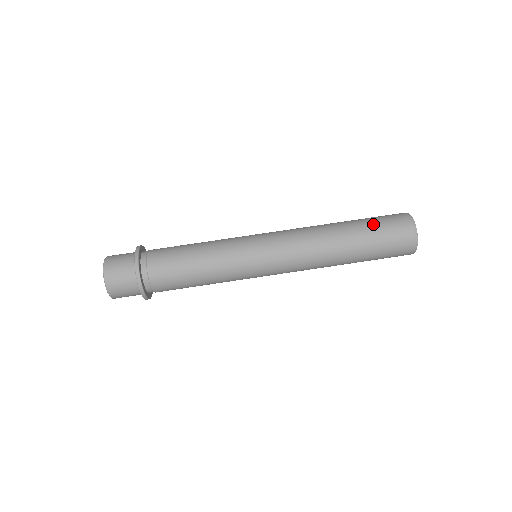
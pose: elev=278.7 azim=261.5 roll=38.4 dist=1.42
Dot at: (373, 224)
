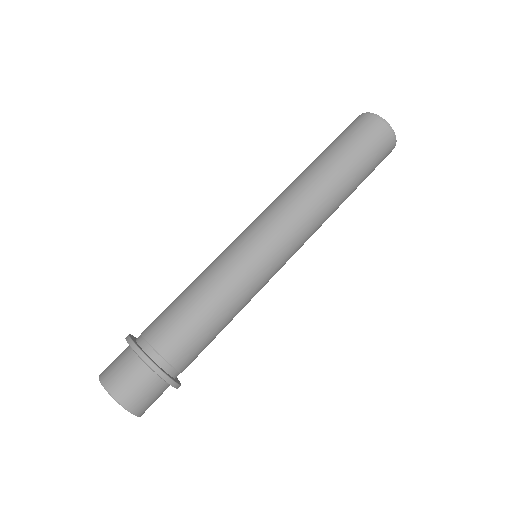
Dot at: (351, 147)
